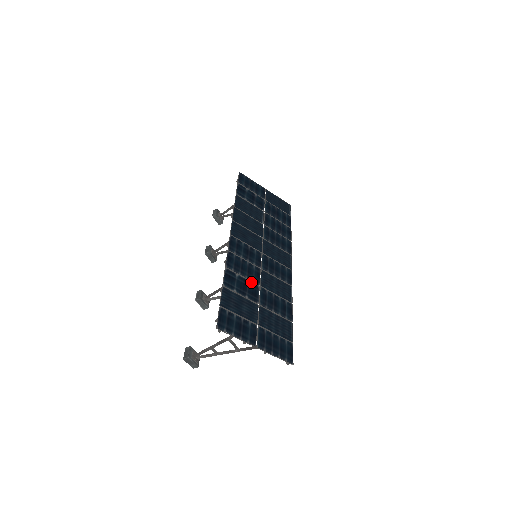
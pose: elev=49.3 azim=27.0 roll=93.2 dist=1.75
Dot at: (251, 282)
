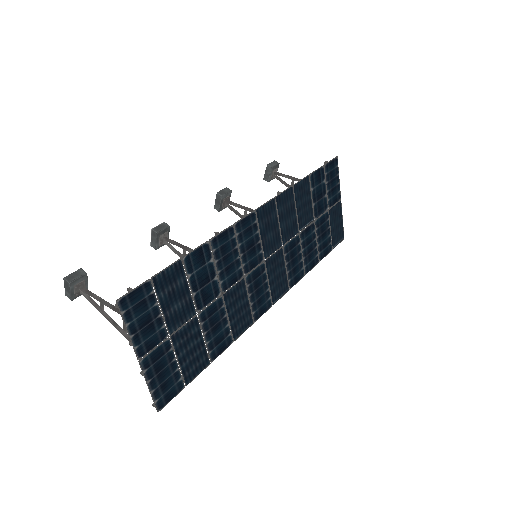
Dot at: (218, 281)
